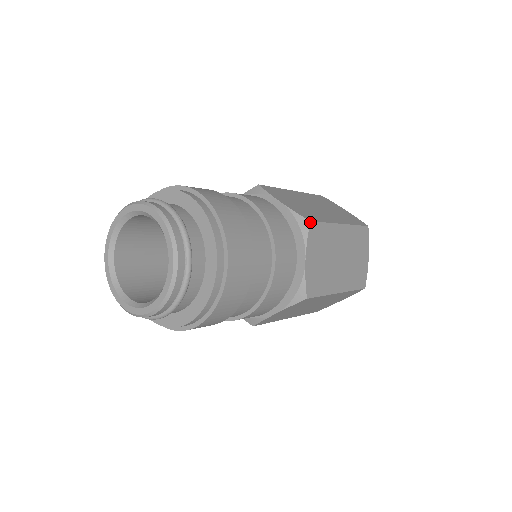
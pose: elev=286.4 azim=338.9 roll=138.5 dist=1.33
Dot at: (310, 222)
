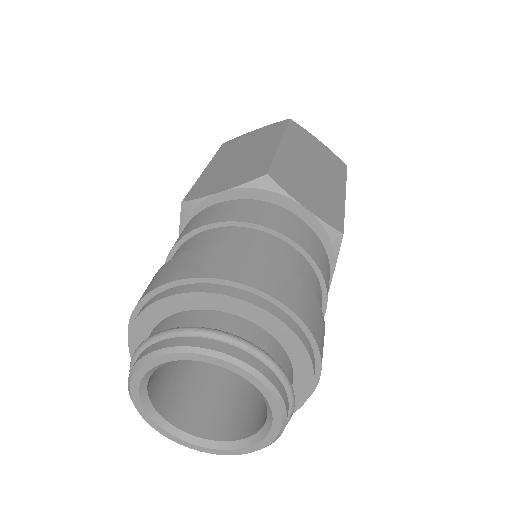
Dot at: (268, 175)
